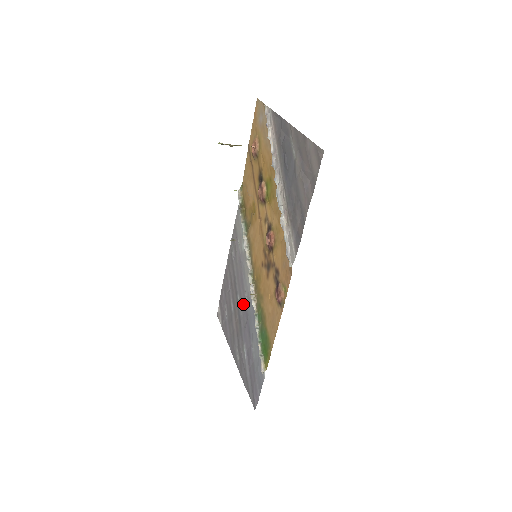
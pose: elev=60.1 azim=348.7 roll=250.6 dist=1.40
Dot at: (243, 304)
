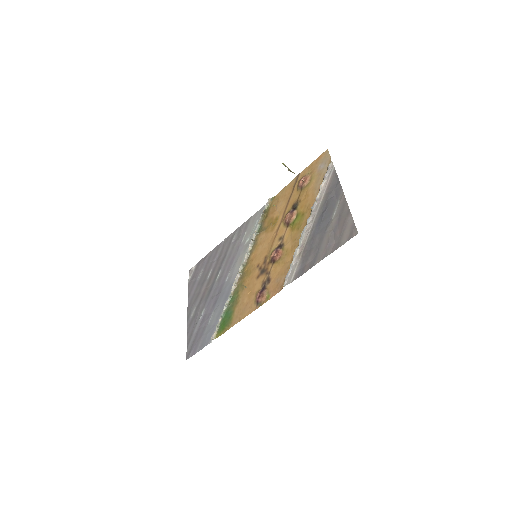
Dot at: (222, 280)
